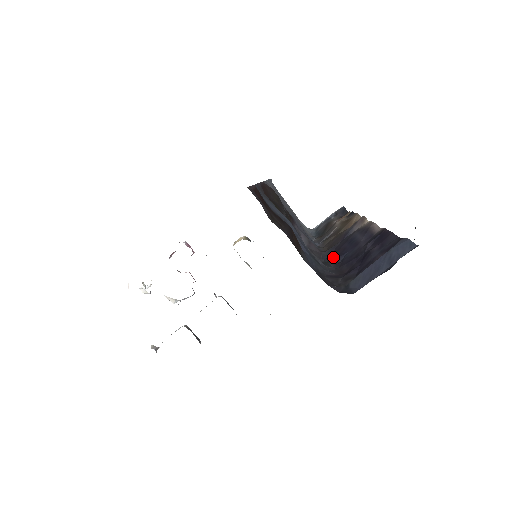
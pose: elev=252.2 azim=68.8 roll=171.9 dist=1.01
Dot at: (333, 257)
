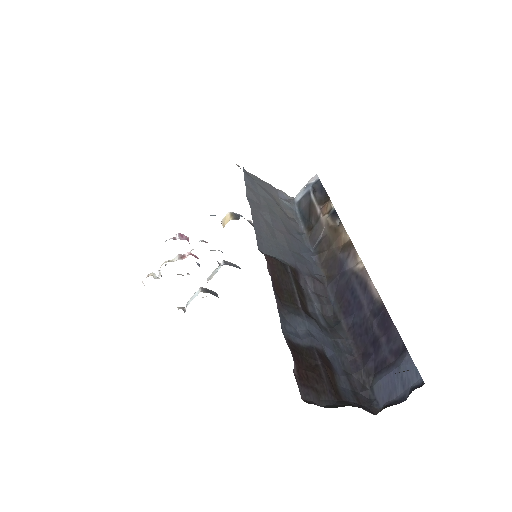
Dot at: (341, 311)
